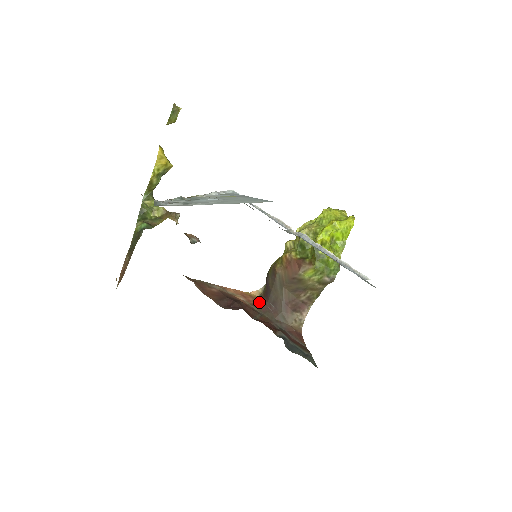
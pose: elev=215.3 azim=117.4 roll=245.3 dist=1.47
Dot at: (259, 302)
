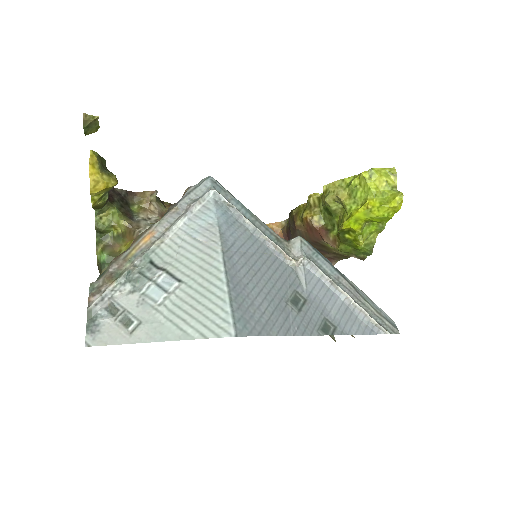
Dot at: occluded
